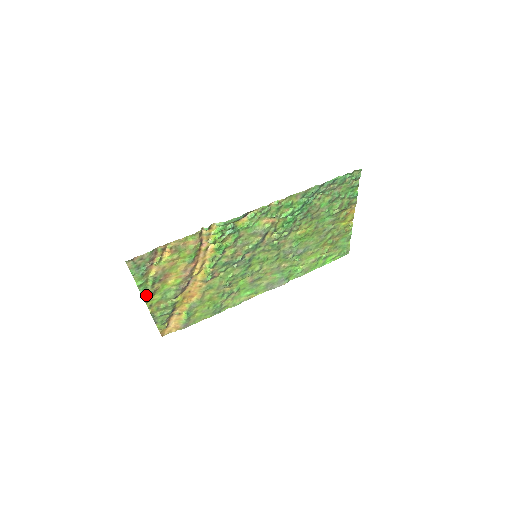
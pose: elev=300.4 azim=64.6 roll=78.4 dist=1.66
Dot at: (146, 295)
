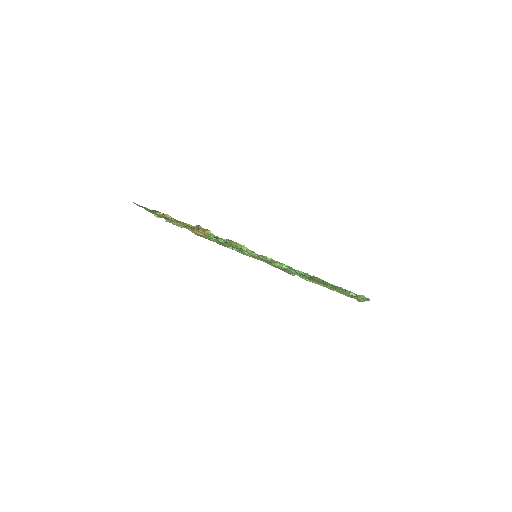
Dot at: occluded
